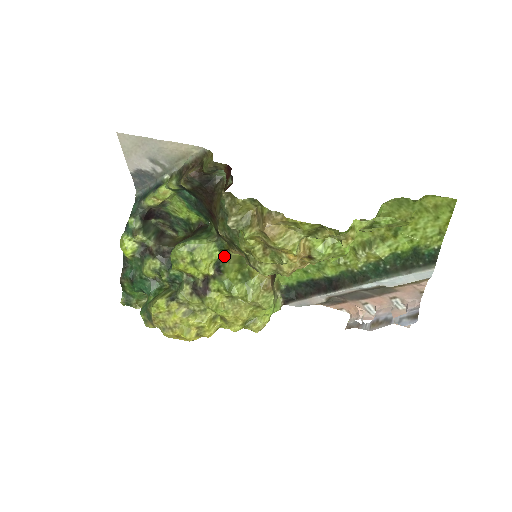
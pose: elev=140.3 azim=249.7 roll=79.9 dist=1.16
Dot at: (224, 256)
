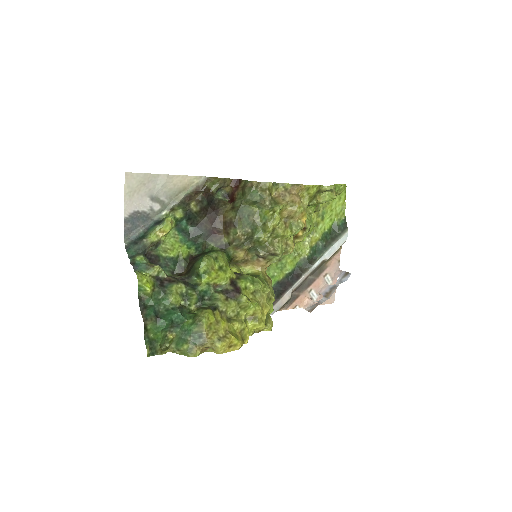
Dot at: occluded
